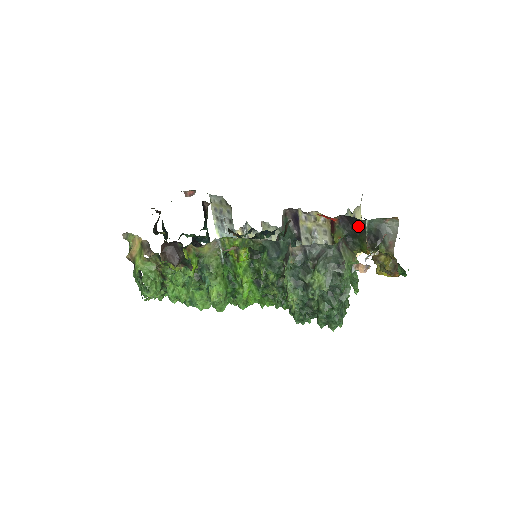
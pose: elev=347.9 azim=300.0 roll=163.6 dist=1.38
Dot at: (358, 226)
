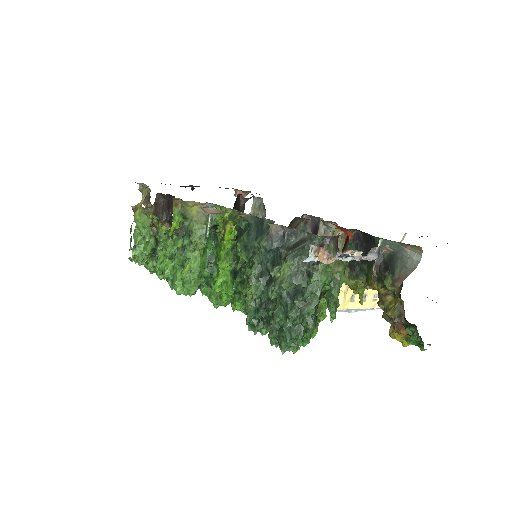
Dot at: (371, 247)
